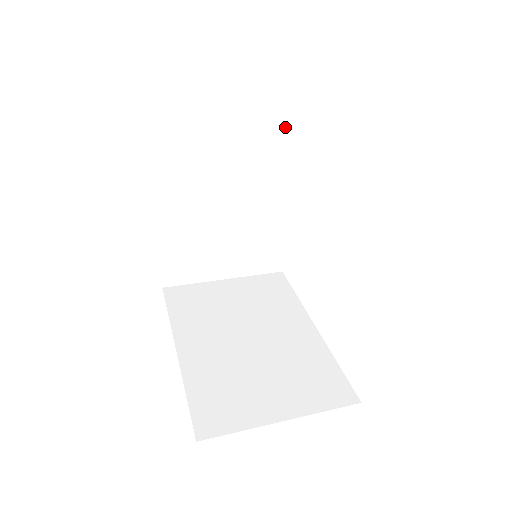
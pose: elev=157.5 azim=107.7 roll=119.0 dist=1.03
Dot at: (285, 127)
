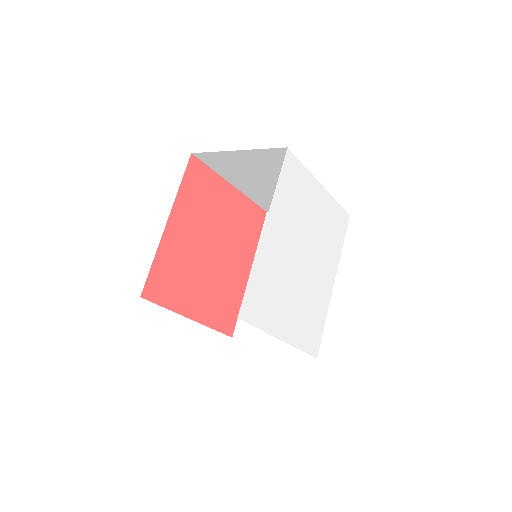
Dot at: occluded
